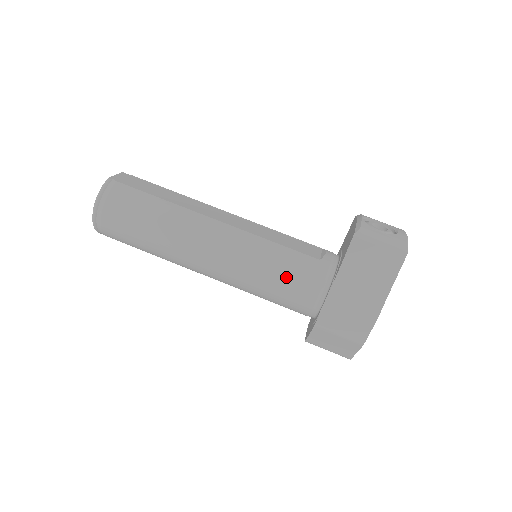
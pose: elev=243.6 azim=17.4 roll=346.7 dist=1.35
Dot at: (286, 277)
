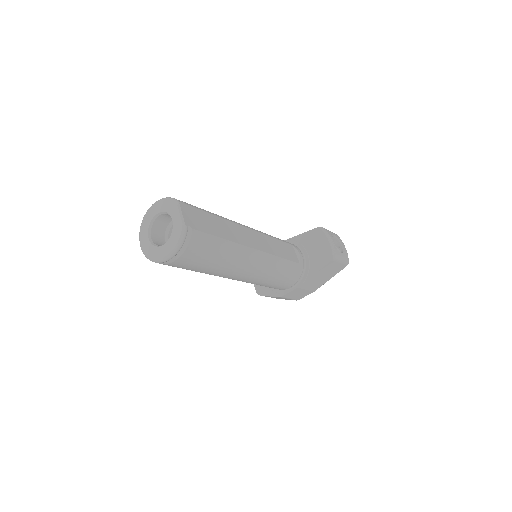
Dot at: (283, 280)
